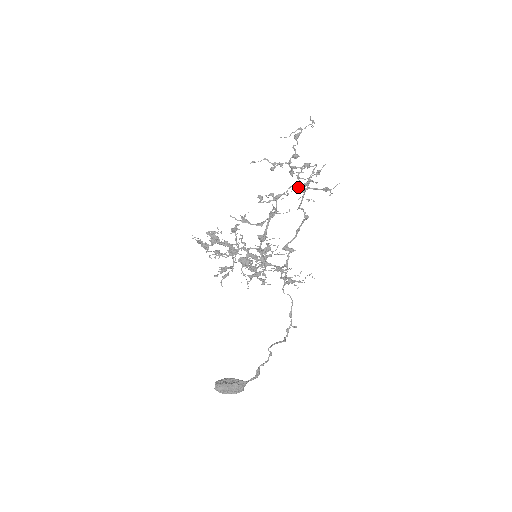
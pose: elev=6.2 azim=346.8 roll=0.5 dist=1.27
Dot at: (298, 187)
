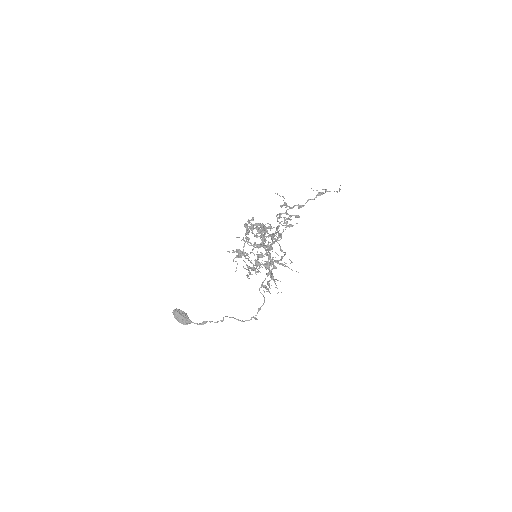
Dot at: occluded
